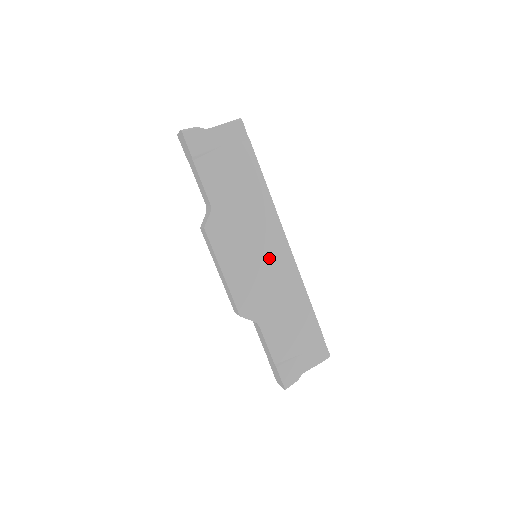
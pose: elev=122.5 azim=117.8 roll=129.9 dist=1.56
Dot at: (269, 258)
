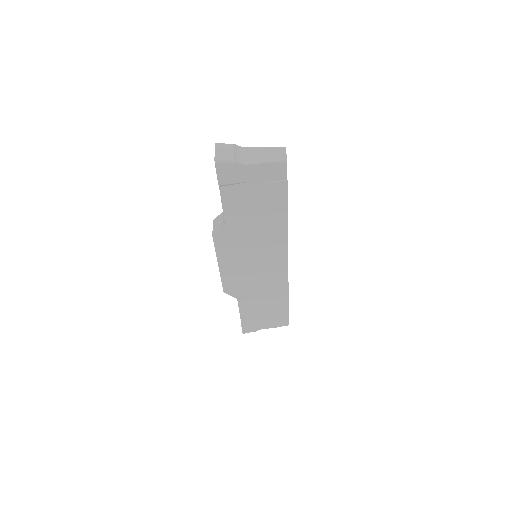
Dot at: (265, 266)
